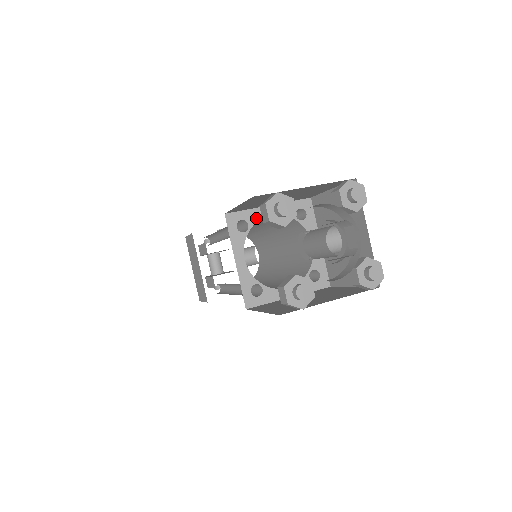
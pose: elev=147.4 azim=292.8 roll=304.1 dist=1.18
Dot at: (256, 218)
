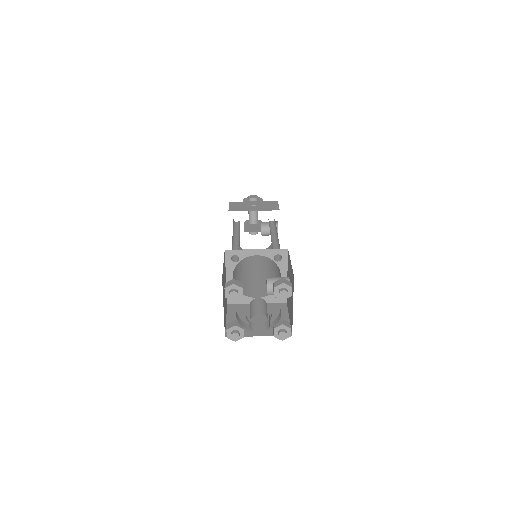
Dot at: (245, 255)
